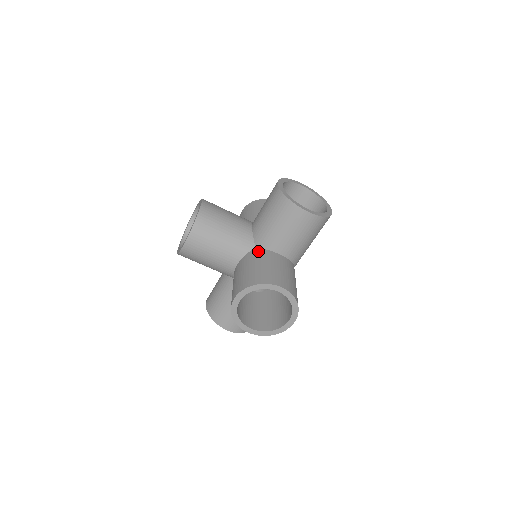
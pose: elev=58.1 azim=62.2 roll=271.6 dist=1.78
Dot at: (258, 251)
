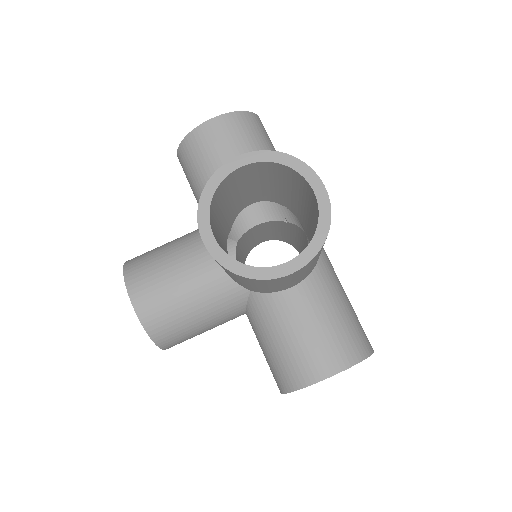
Dot at: occluded
